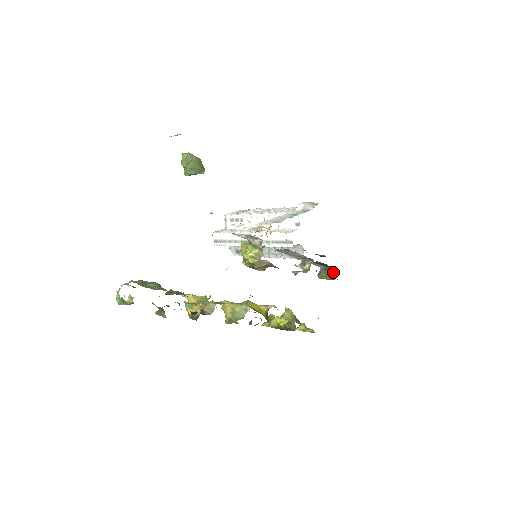
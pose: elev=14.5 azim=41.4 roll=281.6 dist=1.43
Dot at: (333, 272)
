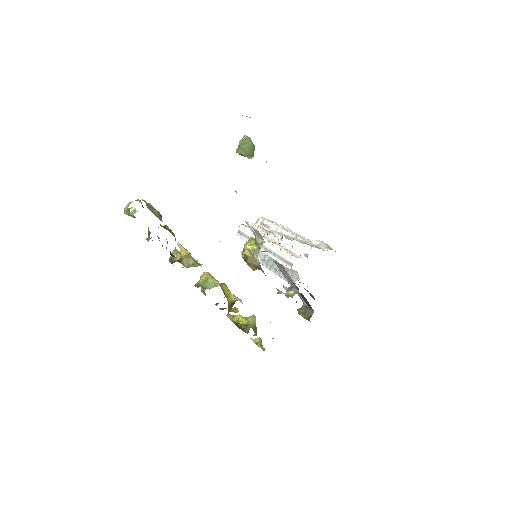
Dot at: (311, 313)
